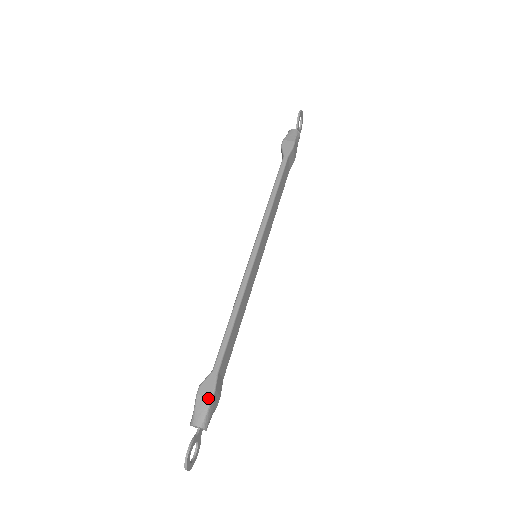
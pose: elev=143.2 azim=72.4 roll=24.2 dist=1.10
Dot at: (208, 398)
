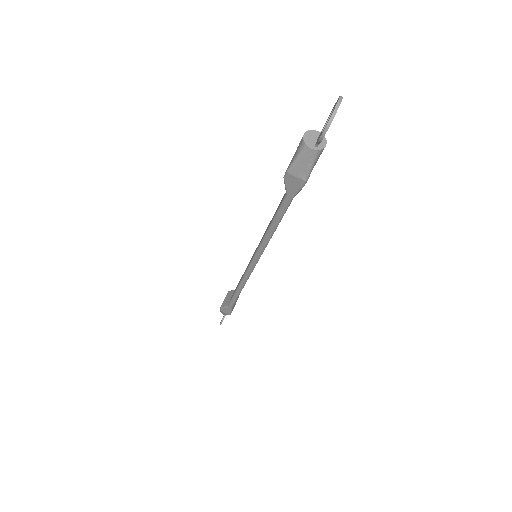
Dot at: (227, 314)
